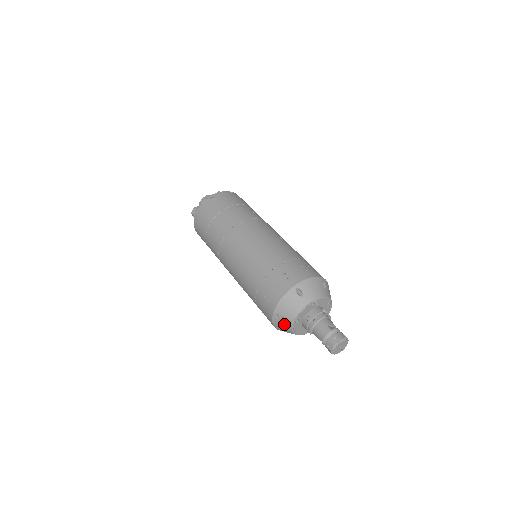
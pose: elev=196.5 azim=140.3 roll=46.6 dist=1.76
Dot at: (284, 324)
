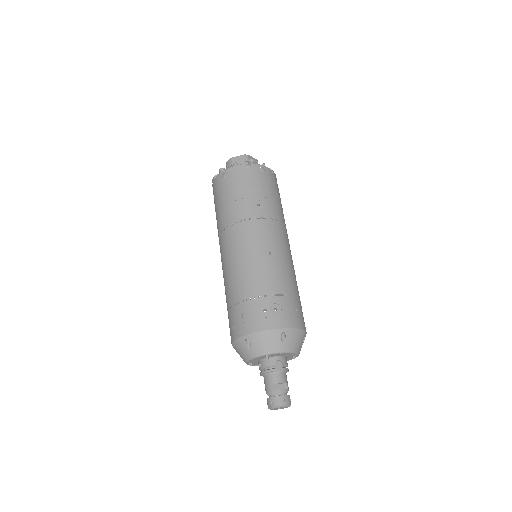
Dot at: occluded
